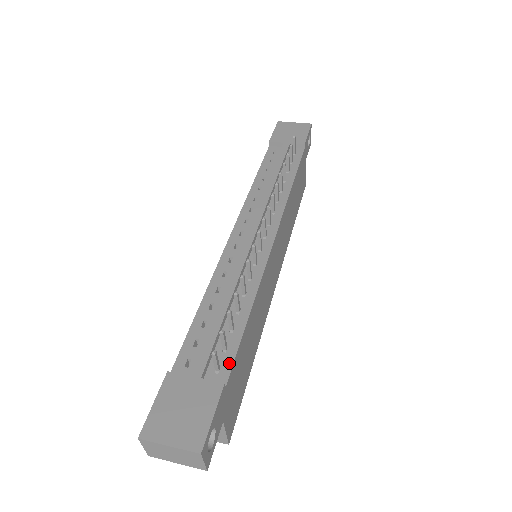
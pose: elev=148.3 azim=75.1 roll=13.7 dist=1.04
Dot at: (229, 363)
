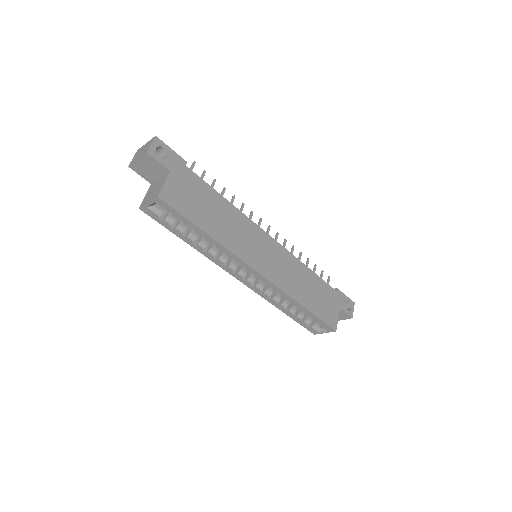
Dot at: (196, 176)
